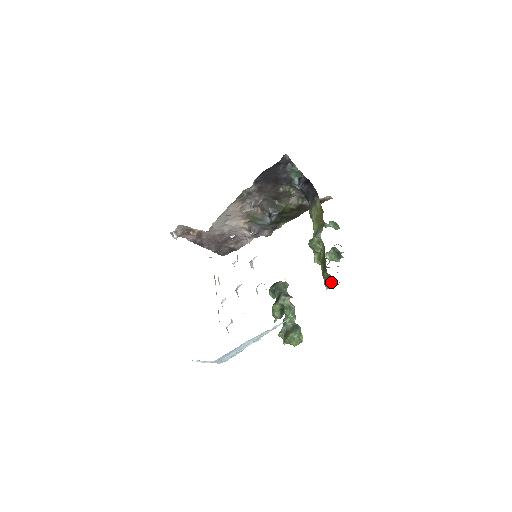
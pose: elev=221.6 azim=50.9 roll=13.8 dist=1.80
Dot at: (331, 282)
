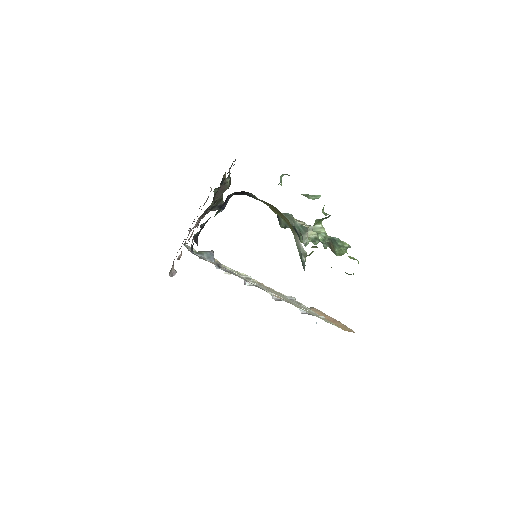
Dot at: occluded
